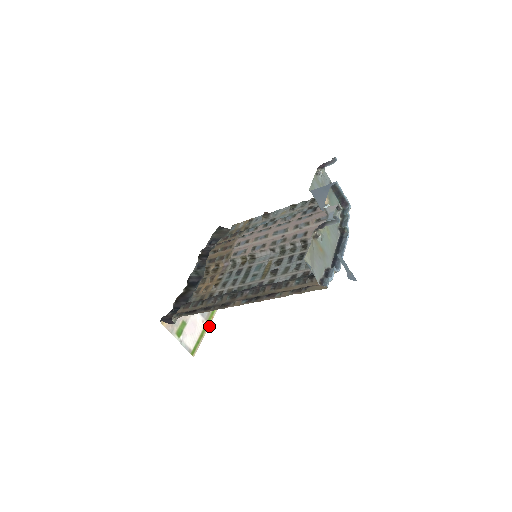
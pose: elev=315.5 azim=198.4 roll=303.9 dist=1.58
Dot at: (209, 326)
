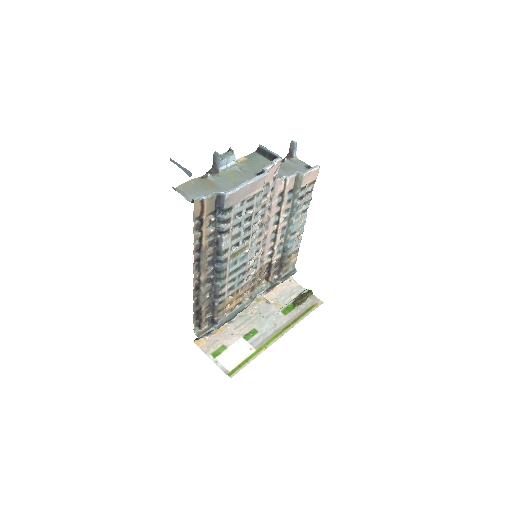
Dot at: (259, 354)
